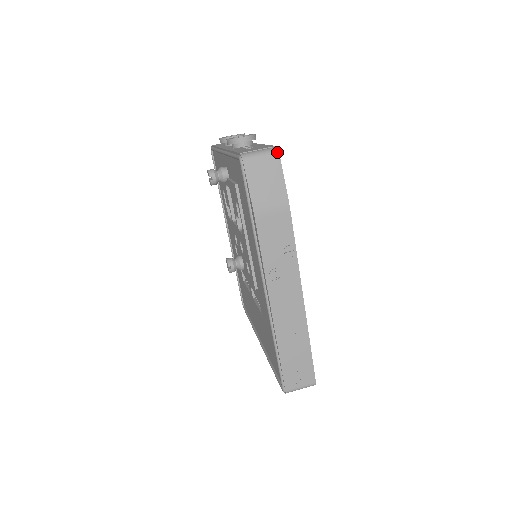
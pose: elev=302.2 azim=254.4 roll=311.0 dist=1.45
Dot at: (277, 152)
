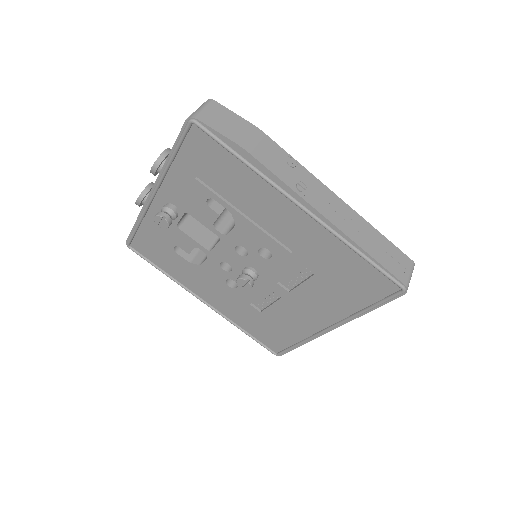
Dot at: (211, 100)
